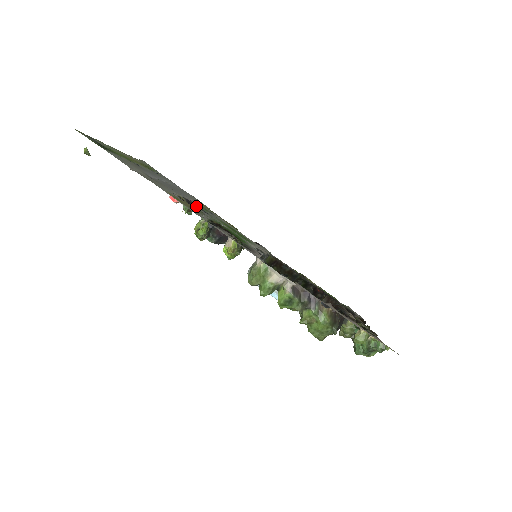
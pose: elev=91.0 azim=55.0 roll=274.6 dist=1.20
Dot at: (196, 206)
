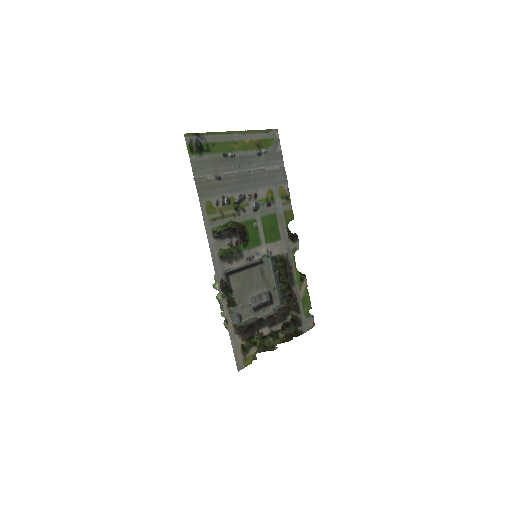
Dot at: (248, 203)
